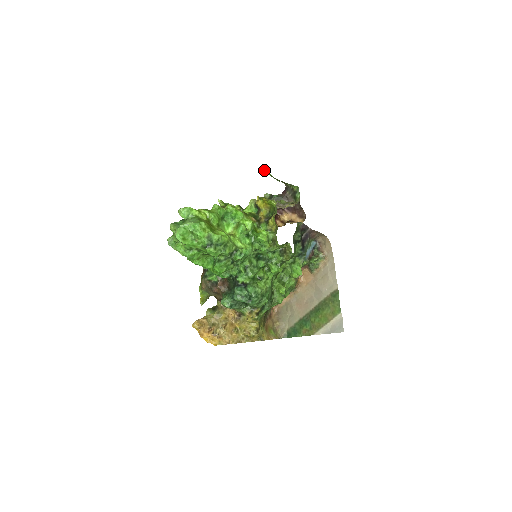
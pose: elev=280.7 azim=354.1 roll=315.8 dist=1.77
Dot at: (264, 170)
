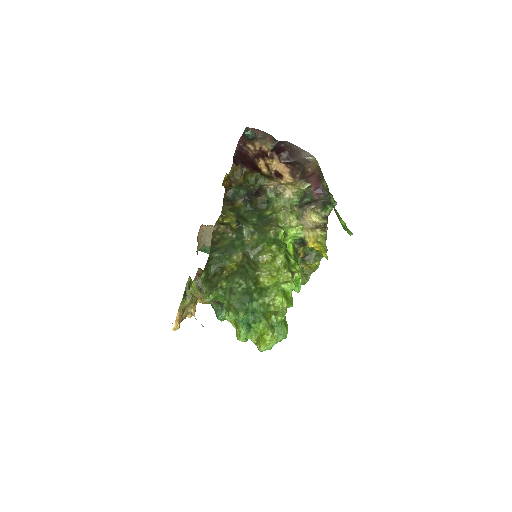
Dot at: (347, 231)
